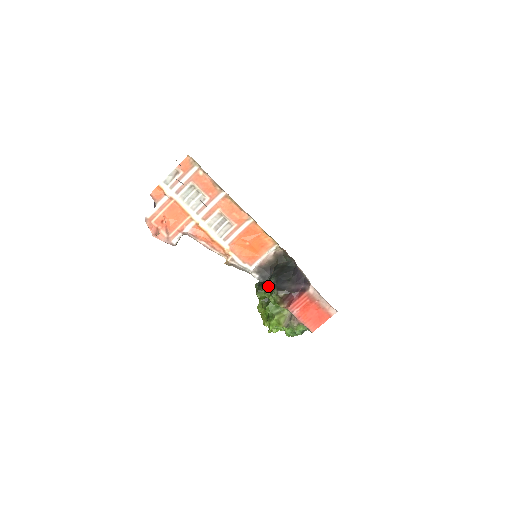
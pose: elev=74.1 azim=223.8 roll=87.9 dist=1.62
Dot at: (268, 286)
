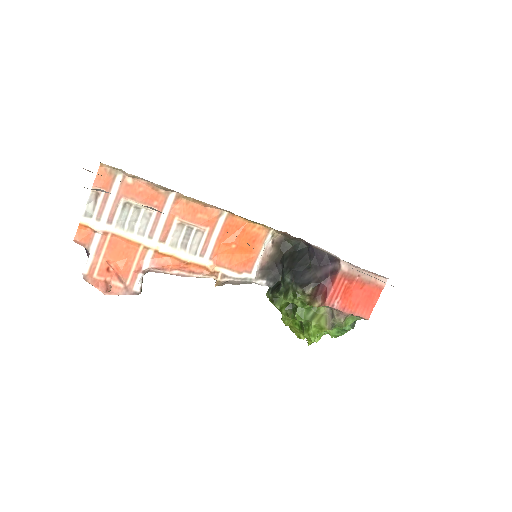
Dot at: (285, 288)
